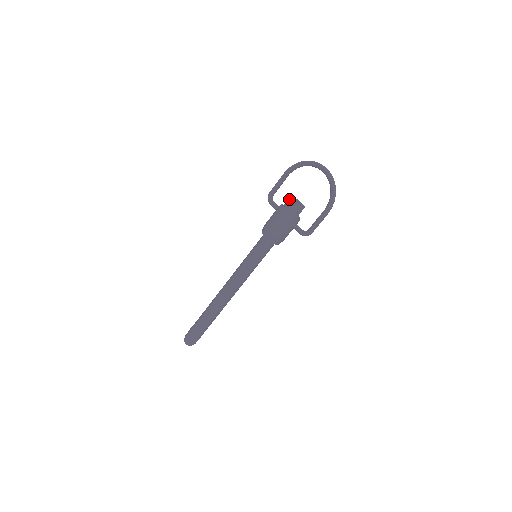
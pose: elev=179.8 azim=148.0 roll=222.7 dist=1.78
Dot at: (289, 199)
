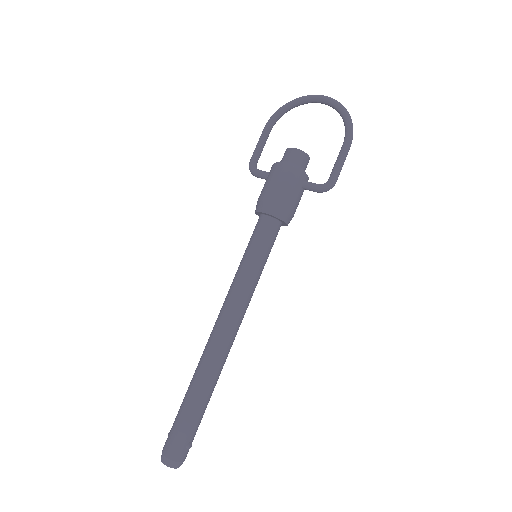
Dot at: (284, 153)
